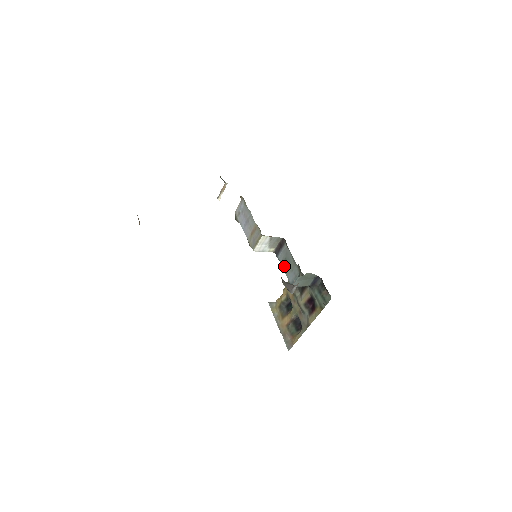
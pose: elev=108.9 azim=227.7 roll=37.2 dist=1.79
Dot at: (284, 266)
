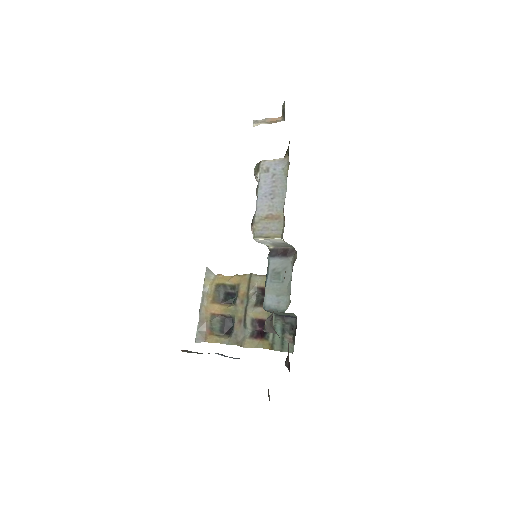
Dot at: (271, 278)
